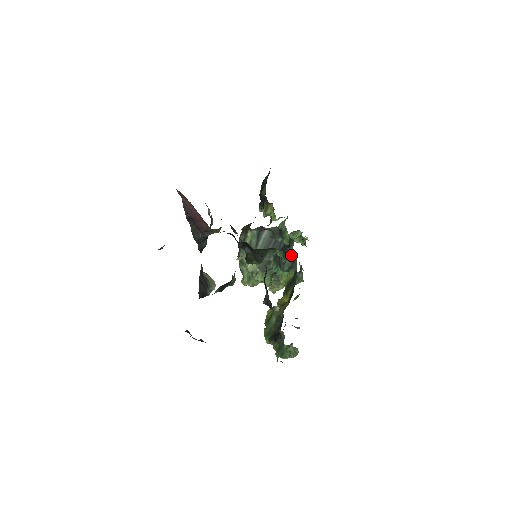
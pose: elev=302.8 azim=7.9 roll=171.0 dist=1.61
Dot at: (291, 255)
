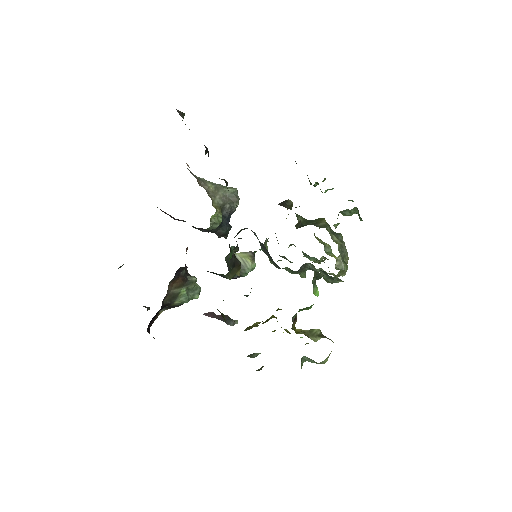
Dot at: occluded
